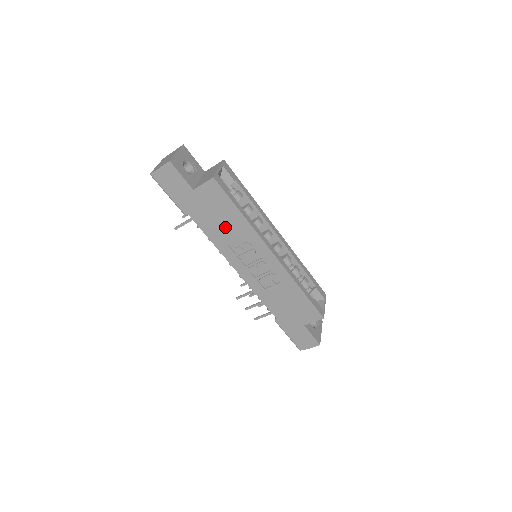
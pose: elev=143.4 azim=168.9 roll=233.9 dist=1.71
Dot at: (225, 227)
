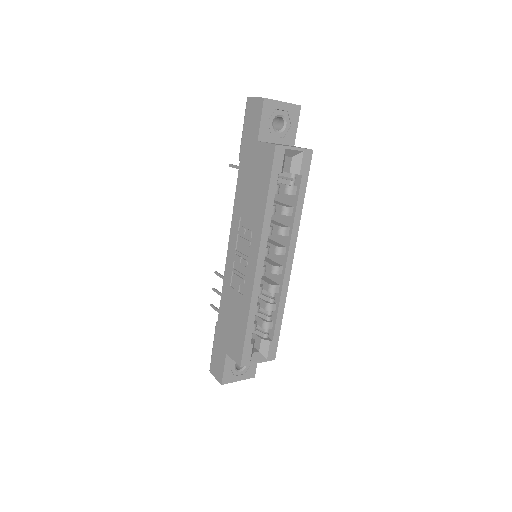
Dot at: (250, 199)
